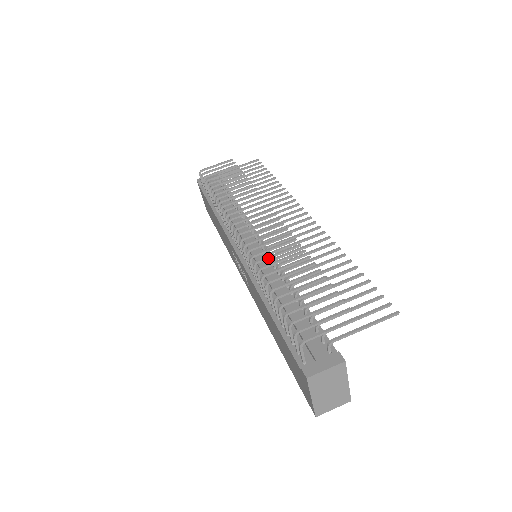
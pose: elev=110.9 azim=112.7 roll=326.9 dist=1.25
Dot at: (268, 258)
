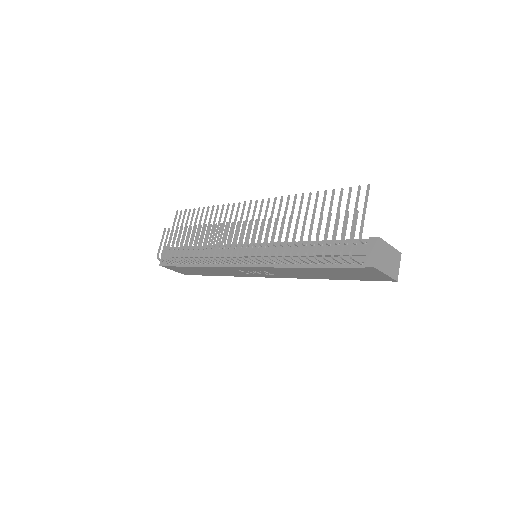
Dot at: (271, 245)
